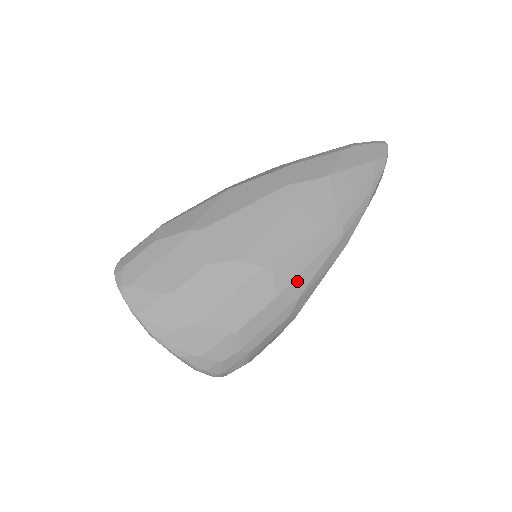
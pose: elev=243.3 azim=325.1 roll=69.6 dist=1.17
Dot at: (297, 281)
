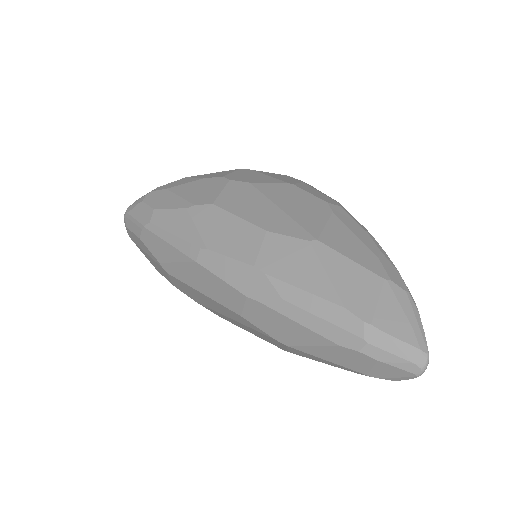
Dot at: occluded
